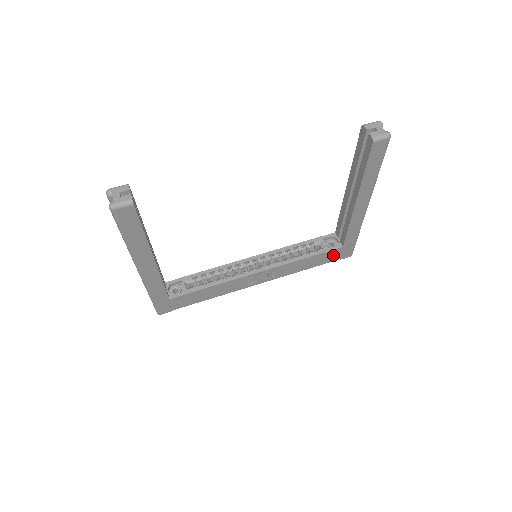
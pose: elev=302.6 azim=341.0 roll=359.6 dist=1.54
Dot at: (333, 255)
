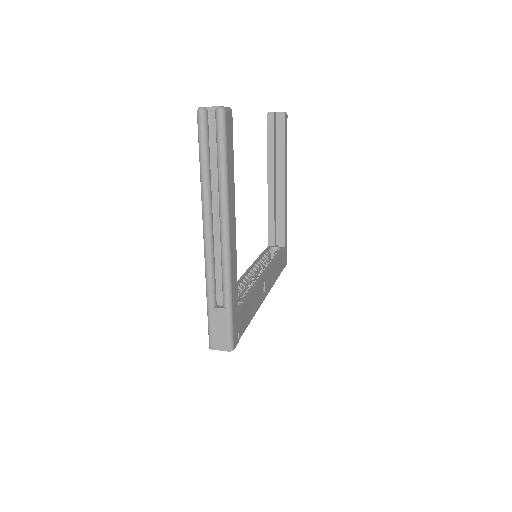
Dot at: (283, 259)
